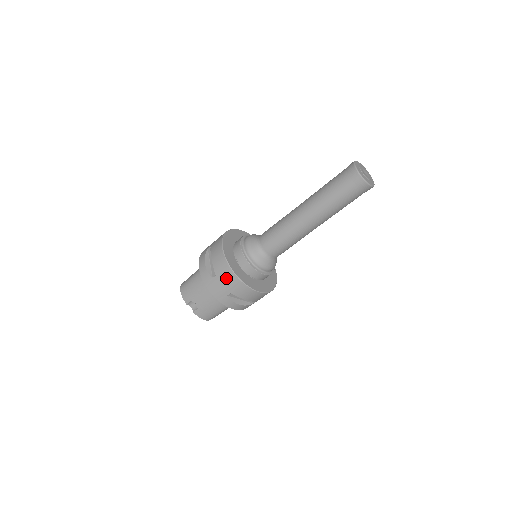
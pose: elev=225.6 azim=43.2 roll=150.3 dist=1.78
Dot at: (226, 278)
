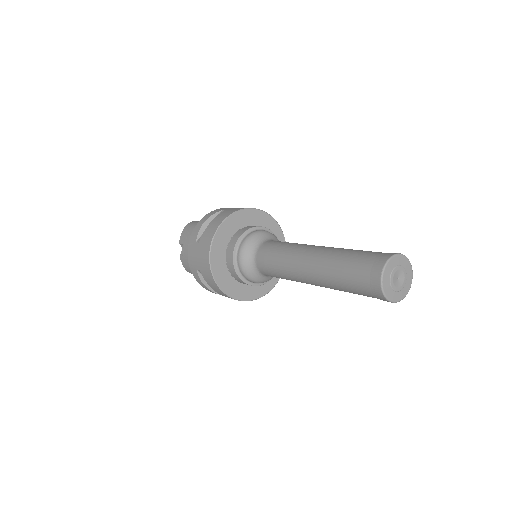
Dot at: (203, 253)
